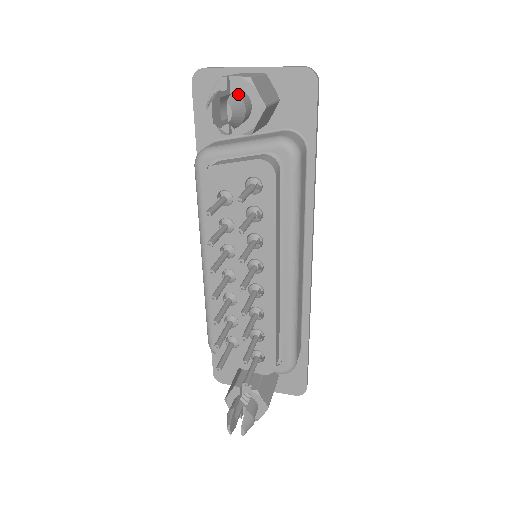
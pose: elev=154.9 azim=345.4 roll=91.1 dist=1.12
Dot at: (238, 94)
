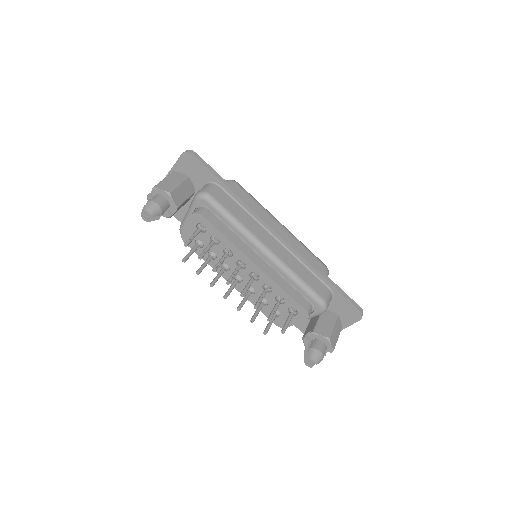
Dot at: (149, 201)
